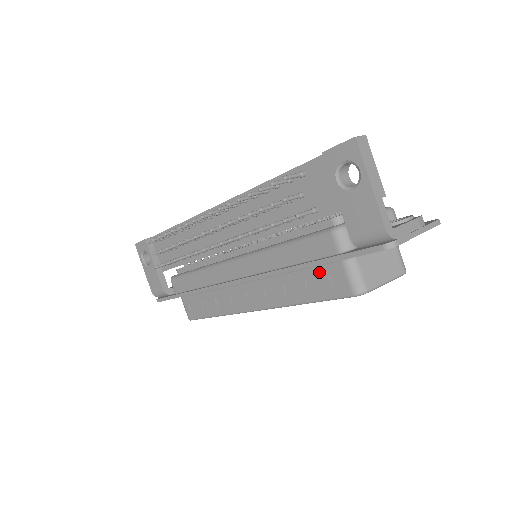
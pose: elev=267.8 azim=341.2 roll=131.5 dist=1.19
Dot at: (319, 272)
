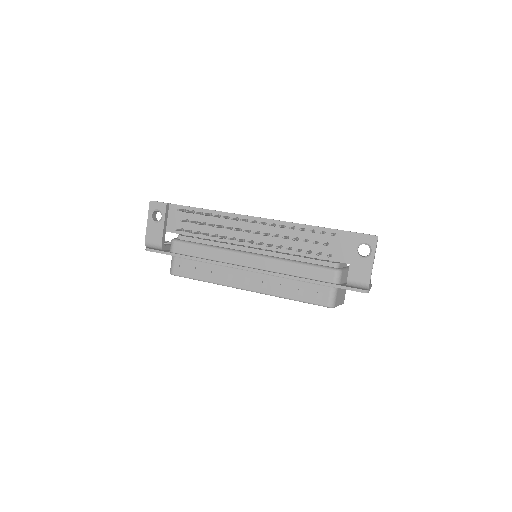
Dot at: (313, 287)
